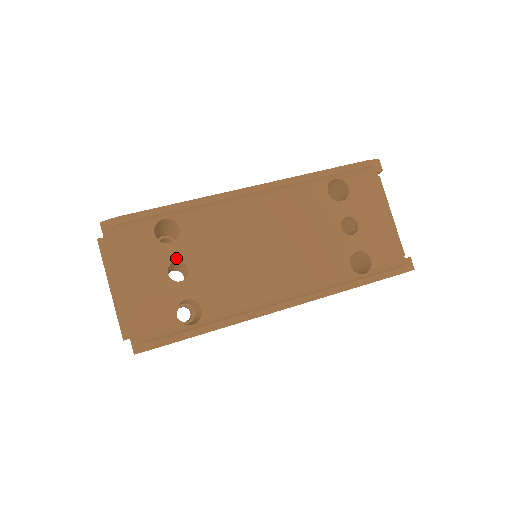
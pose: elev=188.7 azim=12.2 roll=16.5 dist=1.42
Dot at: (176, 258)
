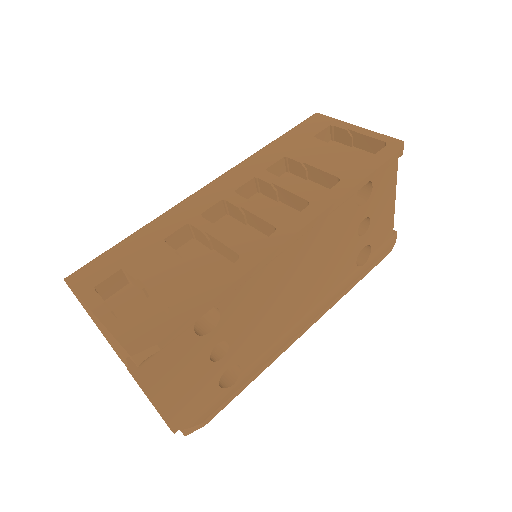
Dot at: (217, 341)
